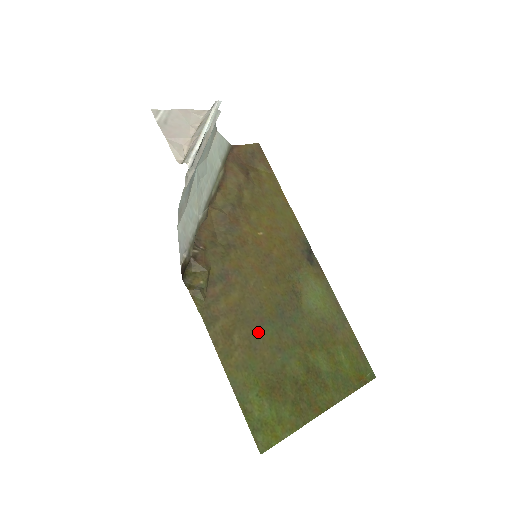
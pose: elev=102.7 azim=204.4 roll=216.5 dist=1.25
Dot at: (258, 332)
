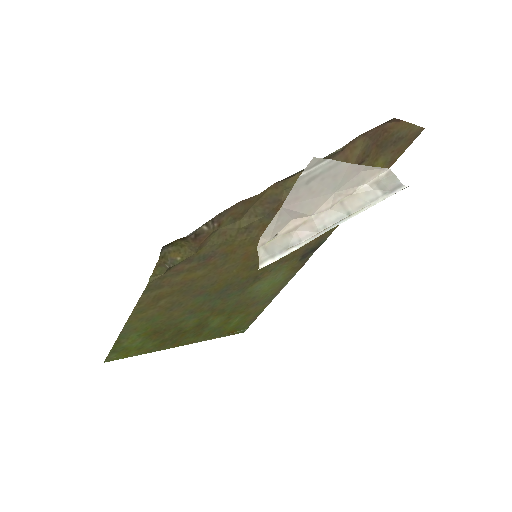
Dot at: (188, 300)
